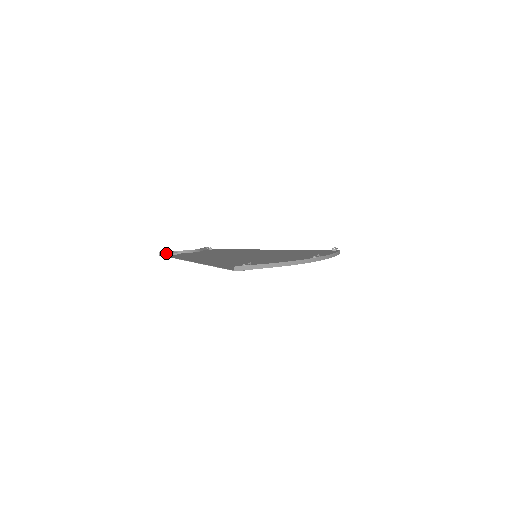
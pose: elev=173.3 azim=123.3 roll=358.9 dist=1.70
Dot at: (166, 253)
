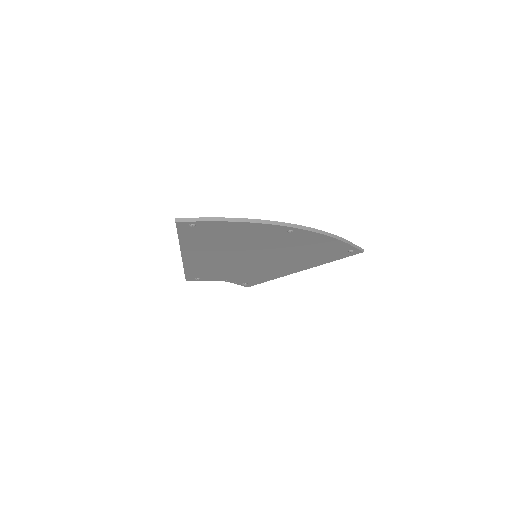
Dot at: occluded
